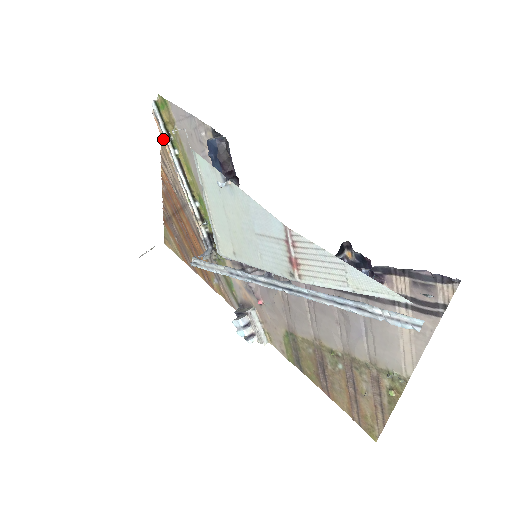
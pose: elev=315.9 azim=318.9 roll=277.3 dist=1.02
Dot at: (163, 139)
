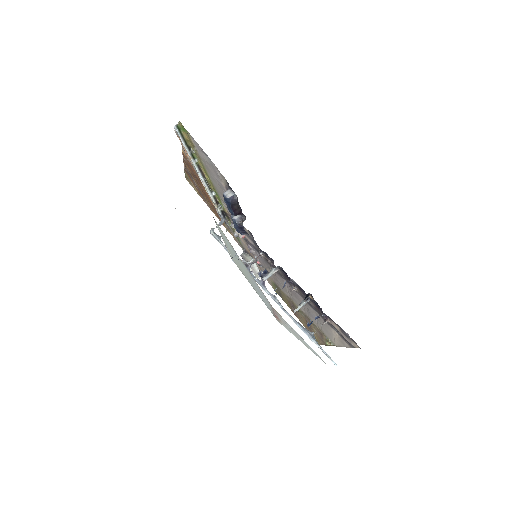
Dot at: (185, 150)
